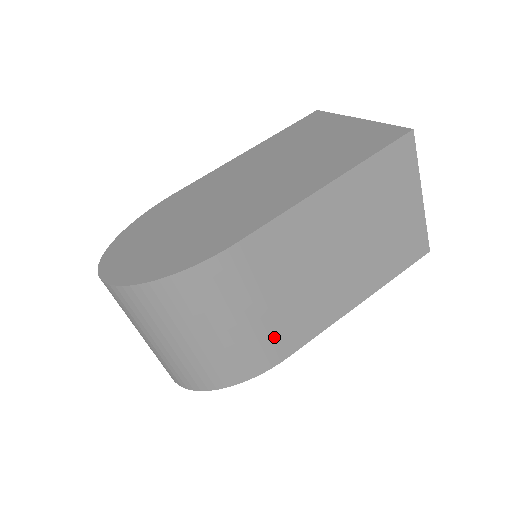
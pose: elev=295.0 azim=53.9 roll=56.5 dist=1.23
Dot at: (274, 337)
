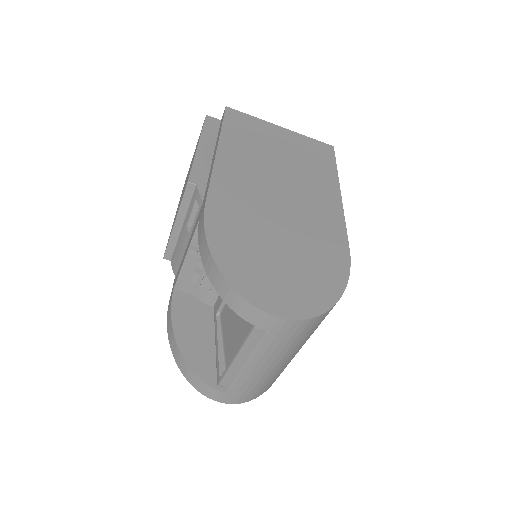
Dot at: occluded
